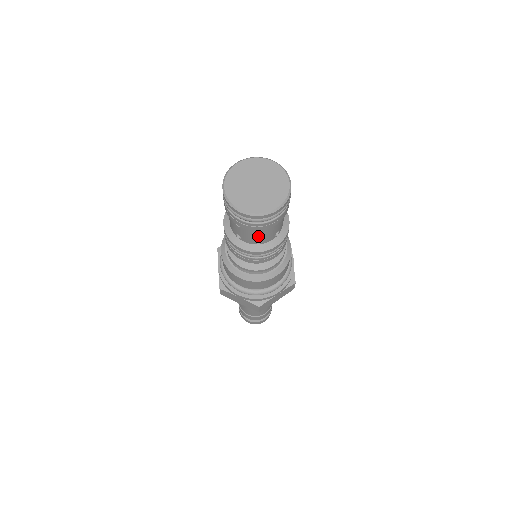
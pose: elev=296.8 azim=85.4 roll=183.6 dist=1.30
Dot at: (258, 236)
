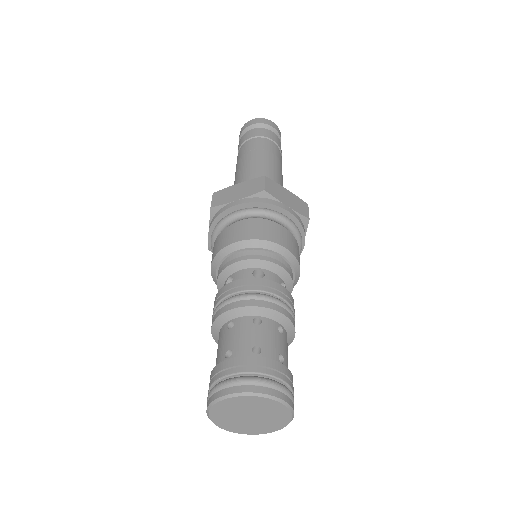
Dot at: occluded
